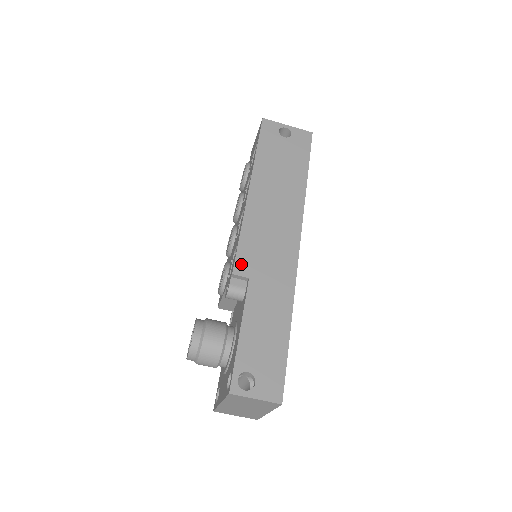
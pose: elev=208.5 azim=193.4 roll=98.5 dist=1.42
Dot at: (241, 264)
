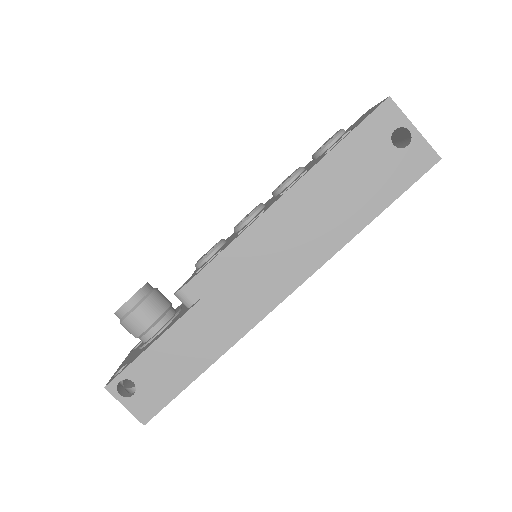
Dot at: (203, 280)
